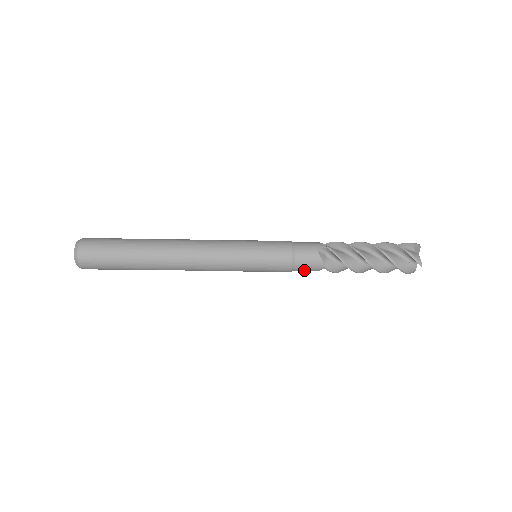
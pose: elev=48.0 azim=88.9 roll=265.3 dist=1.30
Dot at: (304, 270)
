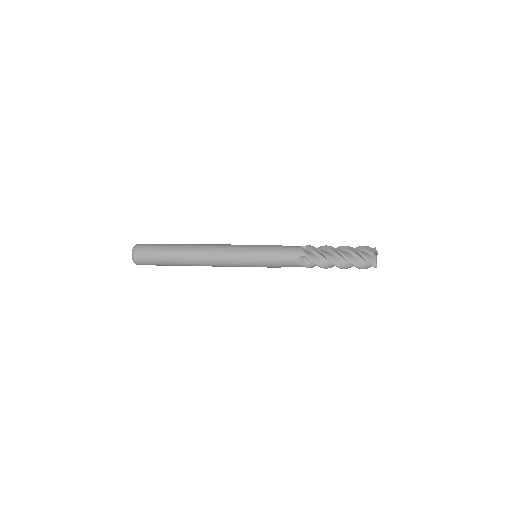
Dot at: occluded
